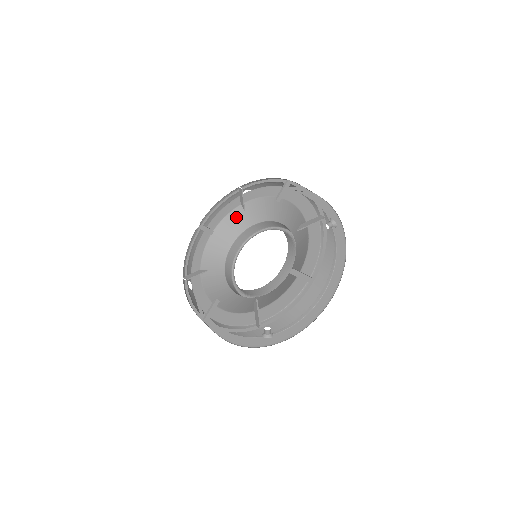
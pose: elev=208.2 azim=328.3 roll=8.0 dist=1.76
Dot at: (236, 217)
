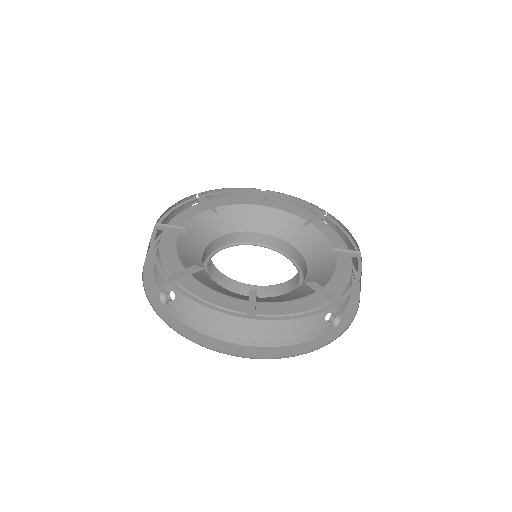
Dot at: (291, 223)
